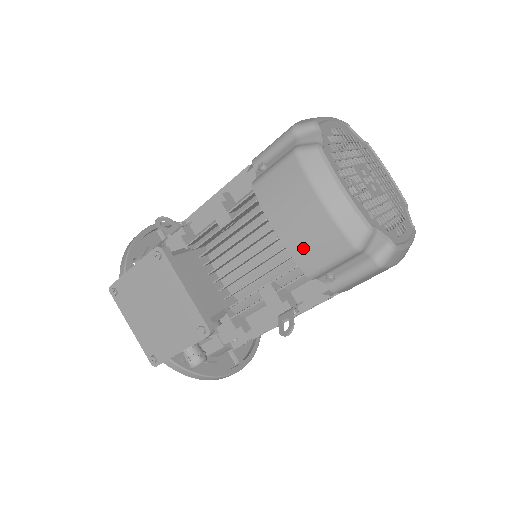
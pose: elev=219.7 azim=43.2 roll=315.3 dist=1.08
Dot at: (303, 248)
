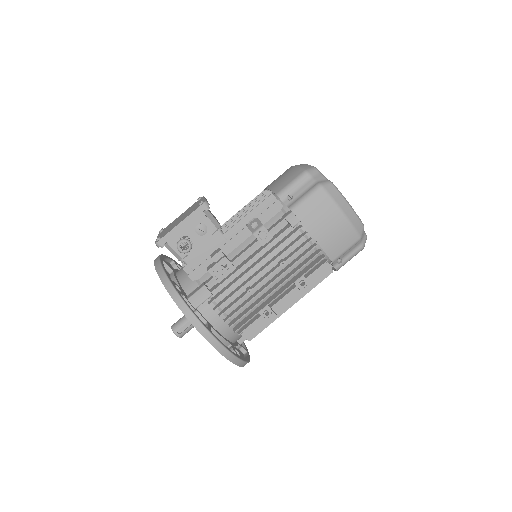
Dot at: (278, 184)
